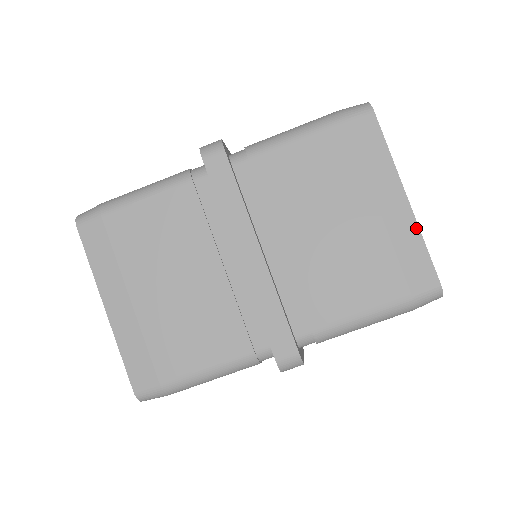
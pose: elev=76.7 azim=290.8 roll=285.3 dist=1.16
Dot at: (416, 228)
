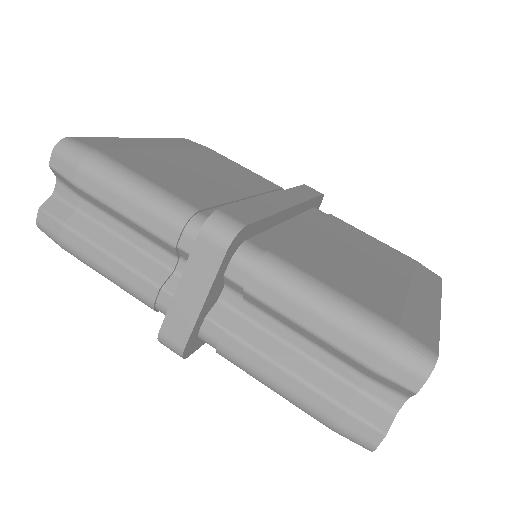
Dot at: (437, 320)
